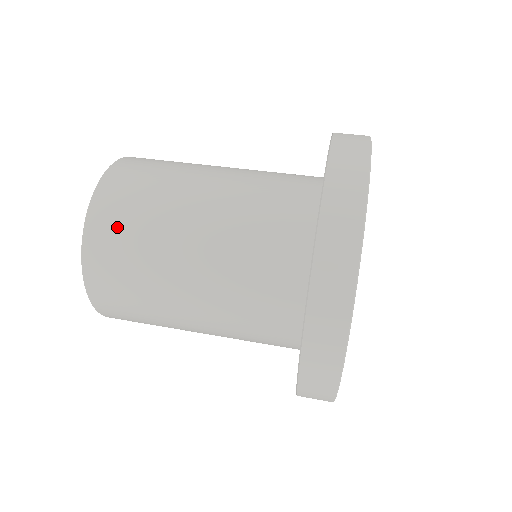
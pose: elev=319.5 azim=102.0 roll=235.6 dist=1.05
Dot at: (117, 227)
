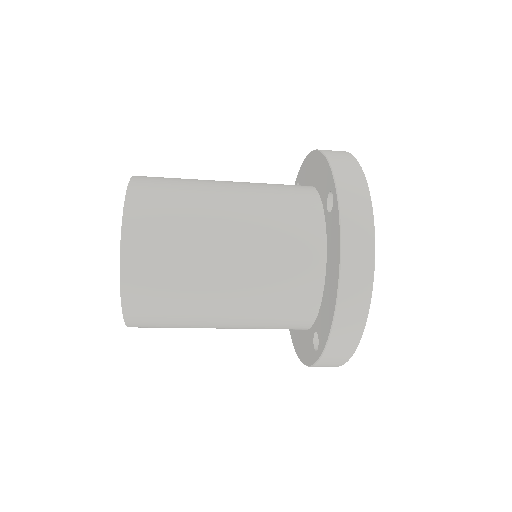
Dot at: (158, 193)
